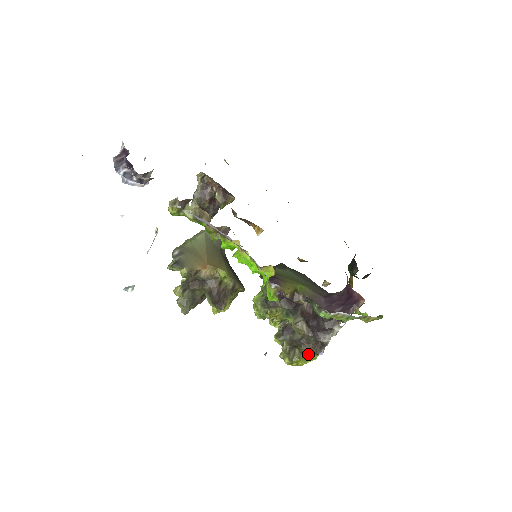
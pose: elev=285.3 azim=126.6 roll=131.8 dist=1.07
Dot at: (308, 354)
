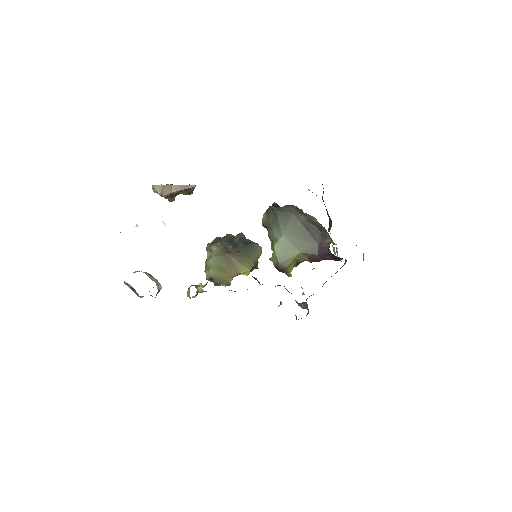
Dot at: occluded
